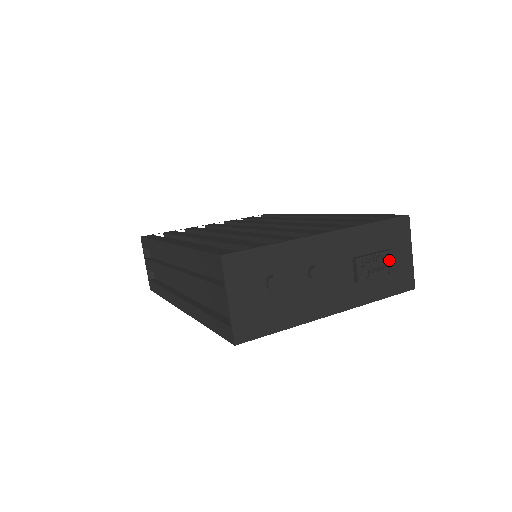
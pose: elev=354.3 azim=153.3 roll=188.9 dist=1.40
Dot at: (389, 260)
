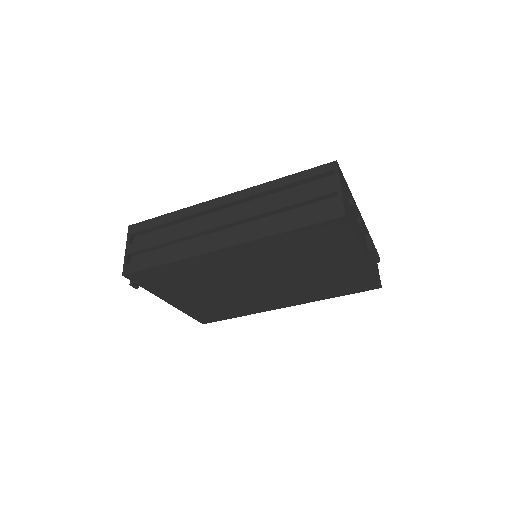
Dot at: occluded
